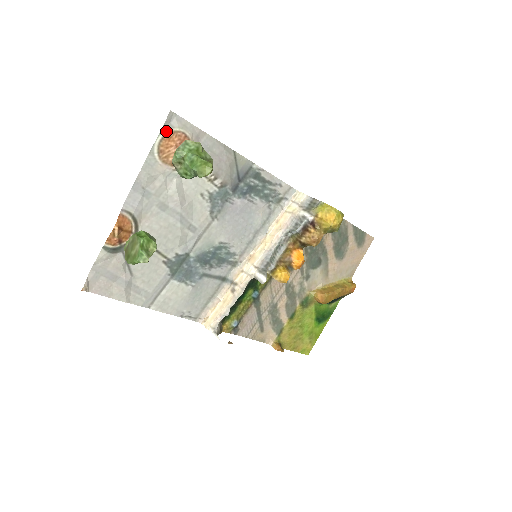
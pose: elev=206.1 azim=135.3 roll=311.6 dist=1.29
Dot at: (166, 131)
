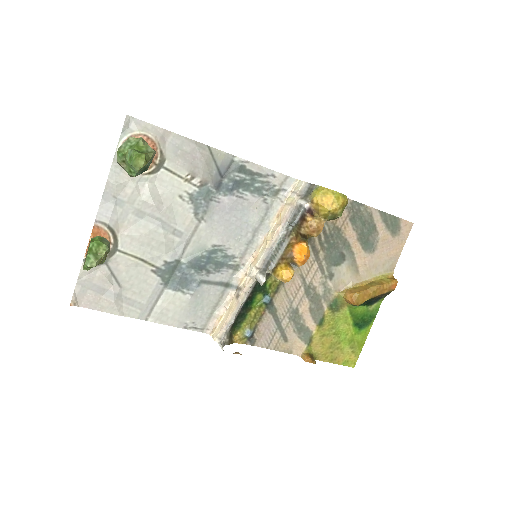
Dot at: (126, 136)
